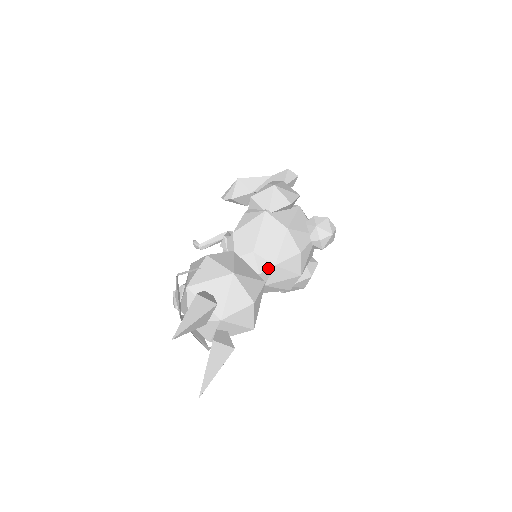
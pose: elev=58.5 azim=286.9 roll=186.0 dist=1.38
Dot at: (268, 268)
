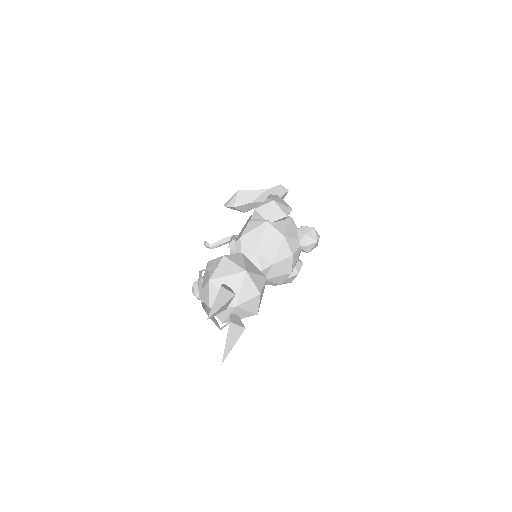
Dot at: (268, 267)
